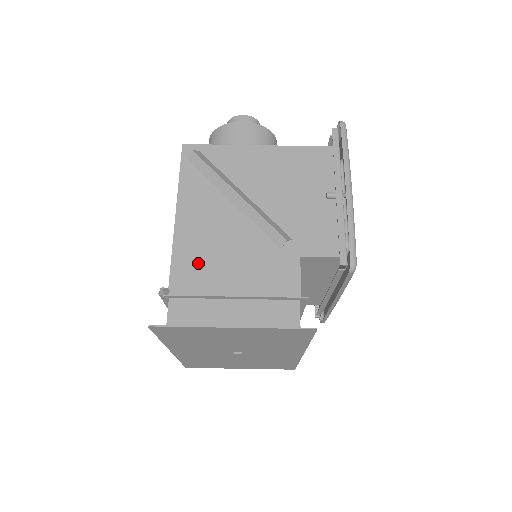
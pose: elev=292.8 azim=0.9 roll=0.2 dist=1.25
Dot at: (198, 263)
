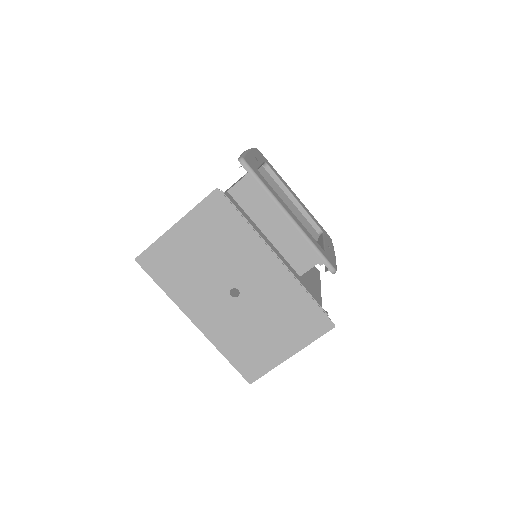
Dot at: occluded
